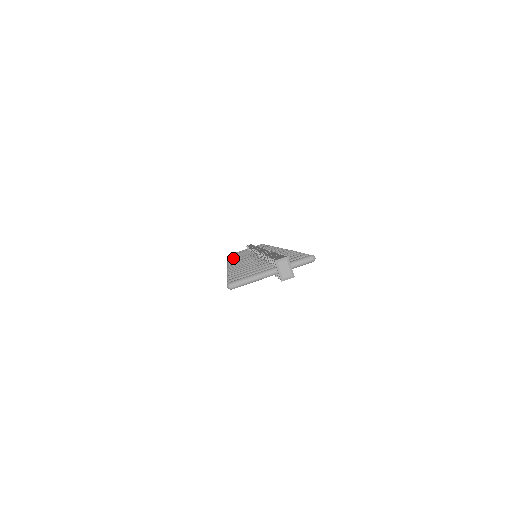
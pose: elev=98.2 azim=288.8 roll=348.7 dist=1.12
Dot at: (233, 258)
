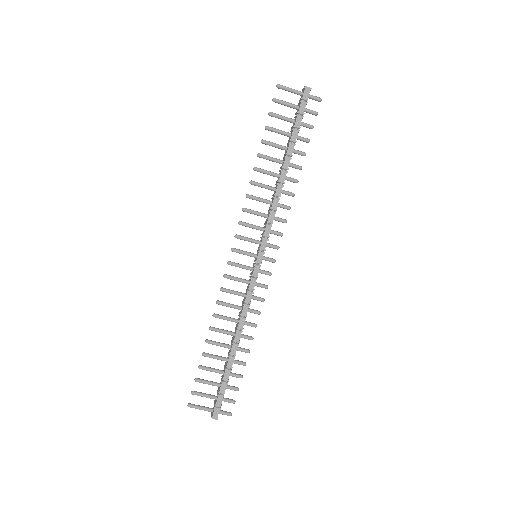
Dot at: (252, 198)
